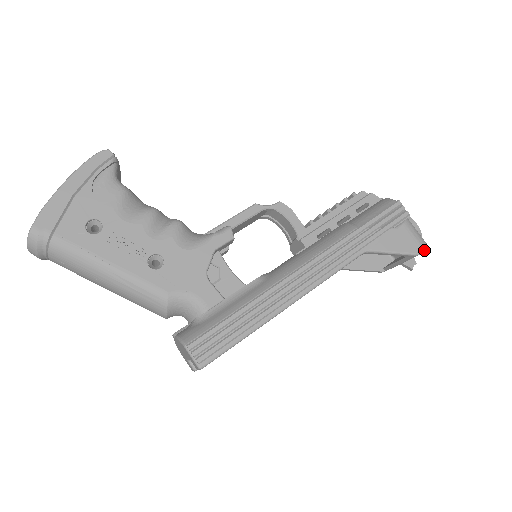
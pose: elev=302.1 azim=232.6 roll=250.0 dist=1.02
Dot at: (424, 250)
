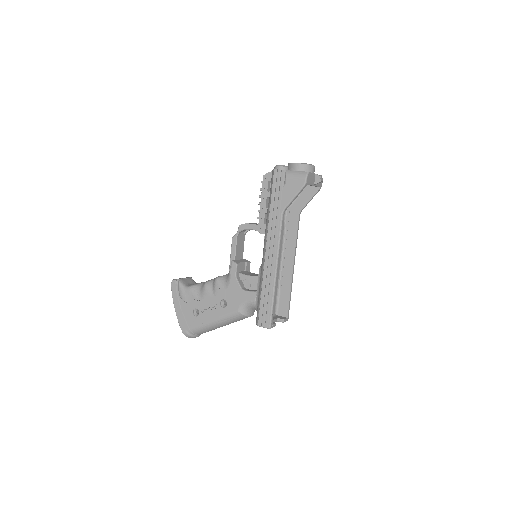
Dot at: (306, 178)
